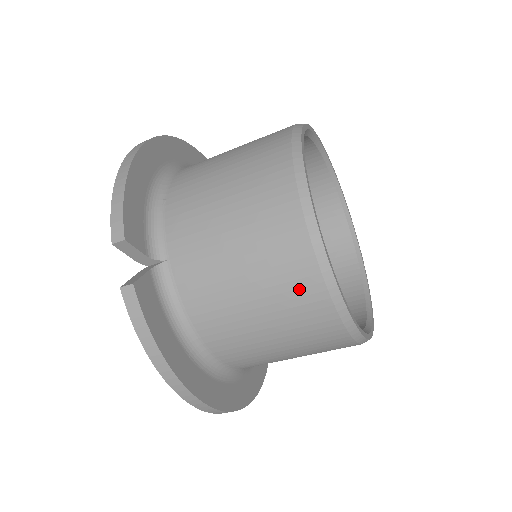
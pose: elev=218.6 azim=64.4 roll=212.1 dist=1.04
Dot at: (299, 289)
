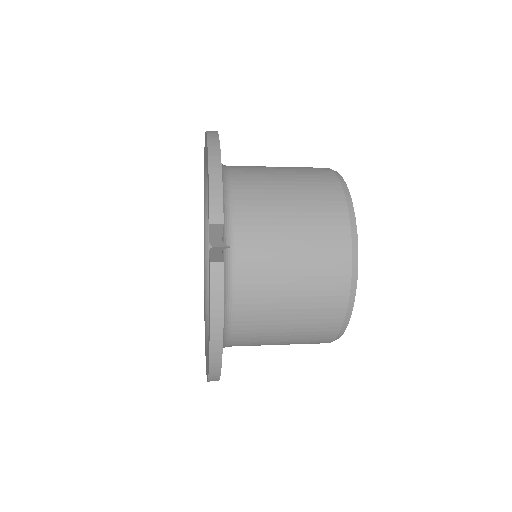
Dot at: (330, 296)
